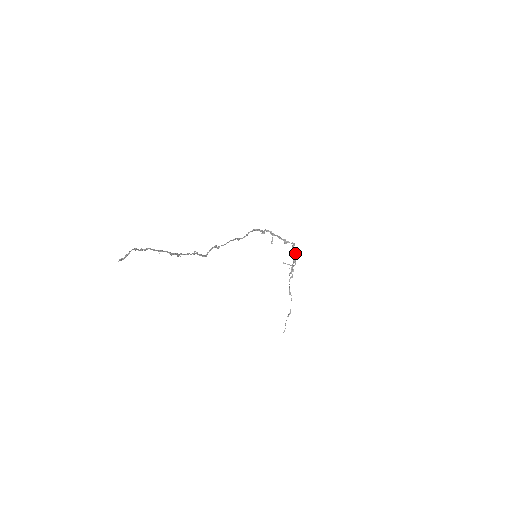
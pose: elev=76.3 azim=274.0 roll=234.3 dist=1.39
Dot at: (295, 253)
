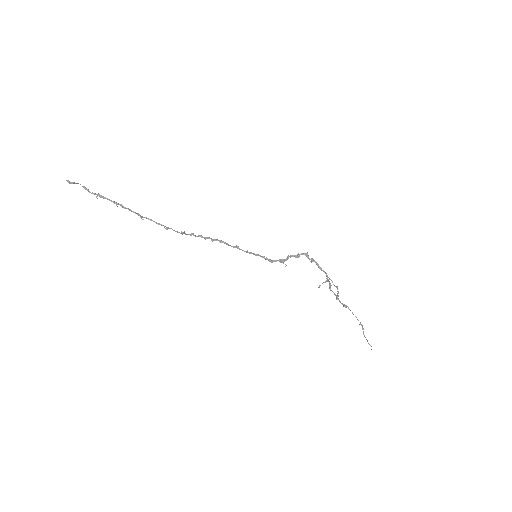
Dot at: (319, 267)
